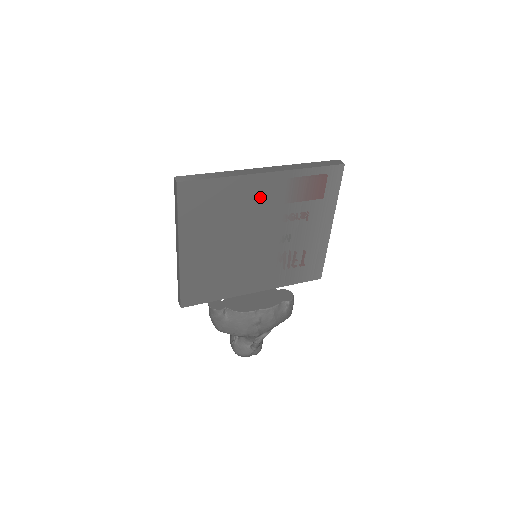
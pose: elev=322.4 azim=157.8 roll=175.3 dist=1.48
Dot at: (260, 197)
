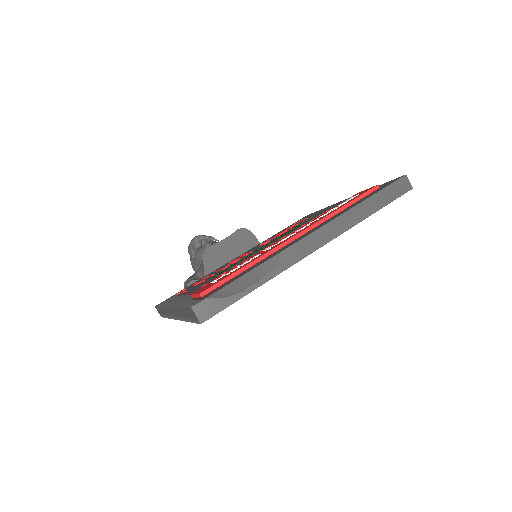
Dot at: occluded
